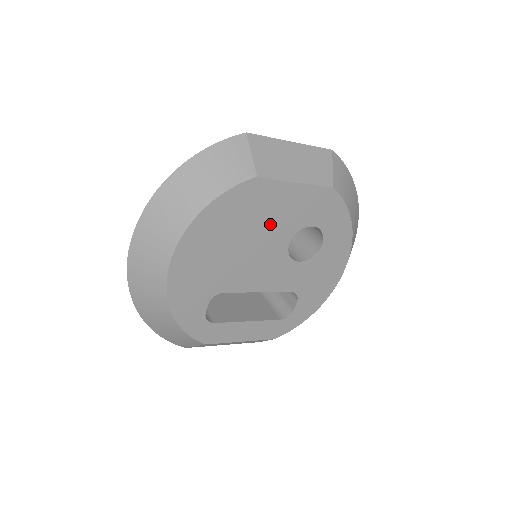
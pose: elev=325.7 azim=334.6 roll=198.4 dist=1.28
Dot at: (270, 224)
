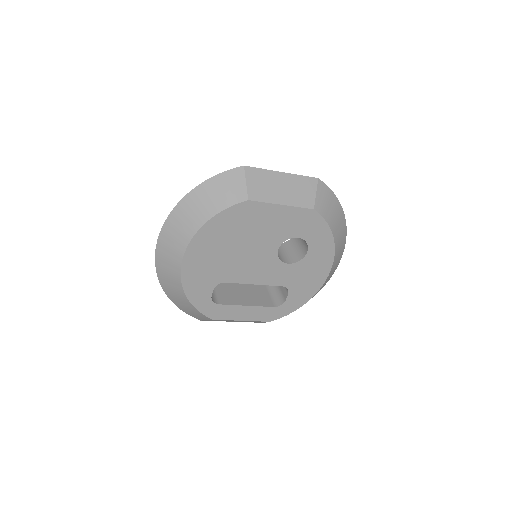
Dot at: (261, 234)
